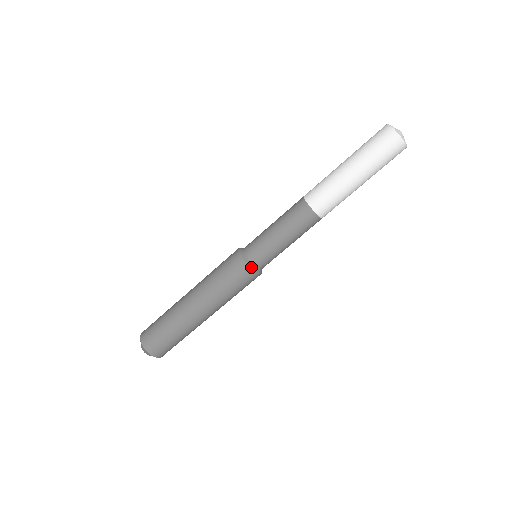
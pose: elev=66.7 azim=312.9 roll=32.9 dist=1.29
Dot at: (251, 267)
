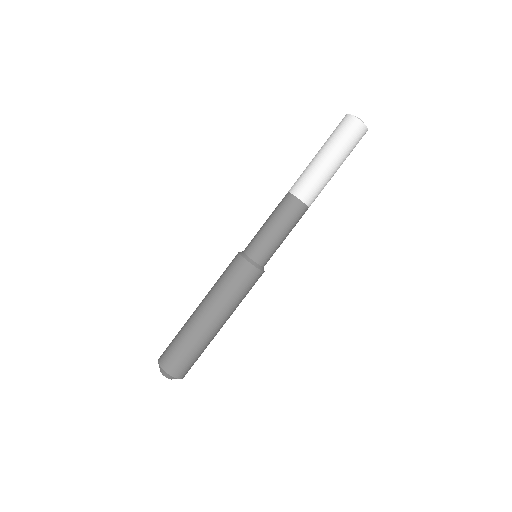
Dot at: (243, 255)
